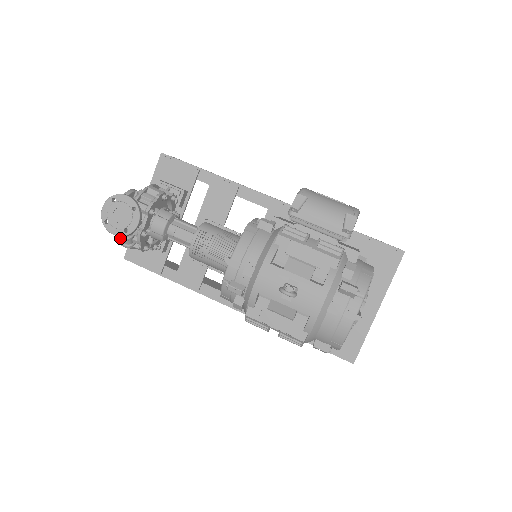
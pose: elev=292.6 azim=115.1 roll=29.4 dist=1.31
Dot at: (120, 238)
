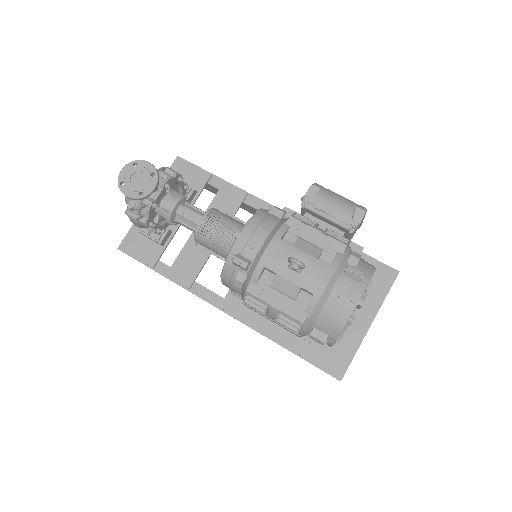
Dot at: (130, 205)
